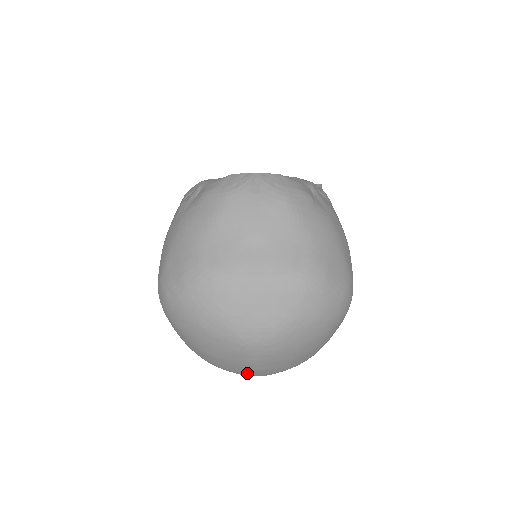
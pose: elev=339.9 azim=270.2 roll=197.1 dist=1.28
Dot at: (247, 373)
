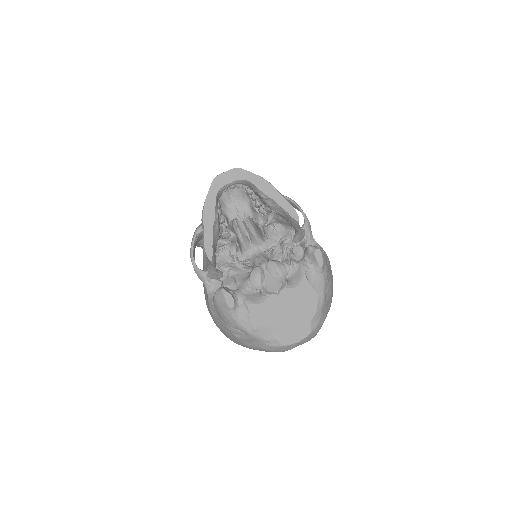
Dot at: occluded
